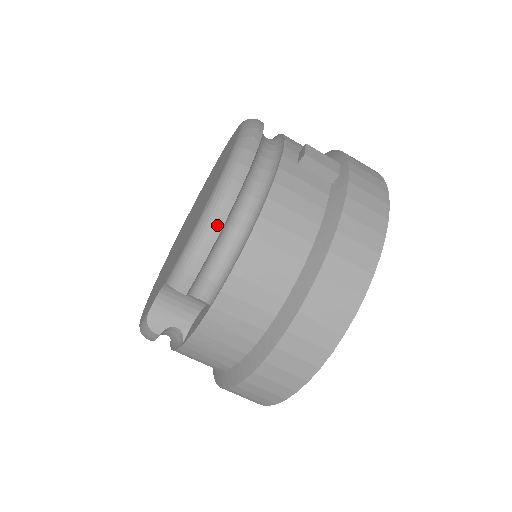
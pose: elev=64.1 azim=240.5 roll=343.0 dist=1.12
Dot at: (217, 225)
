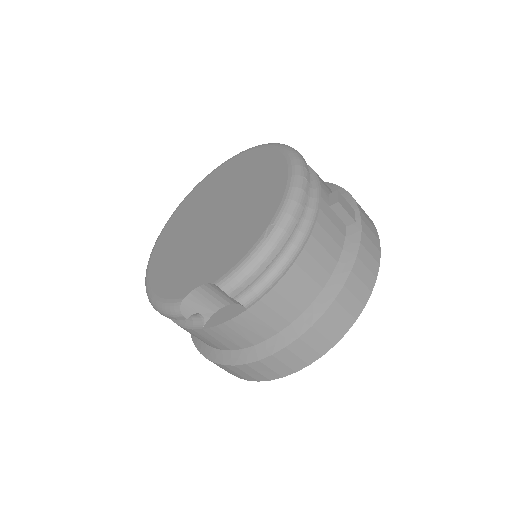
Dot at: (275, 251)
